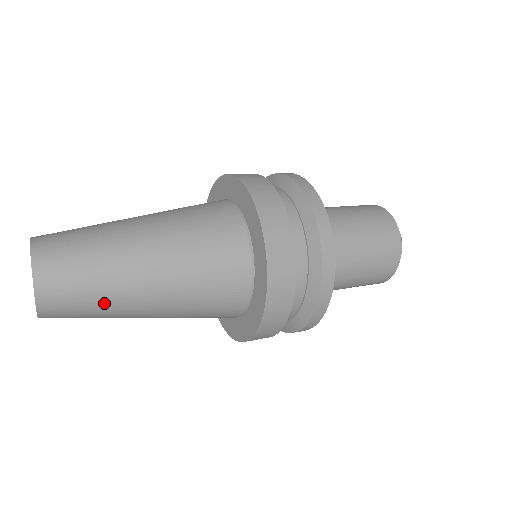
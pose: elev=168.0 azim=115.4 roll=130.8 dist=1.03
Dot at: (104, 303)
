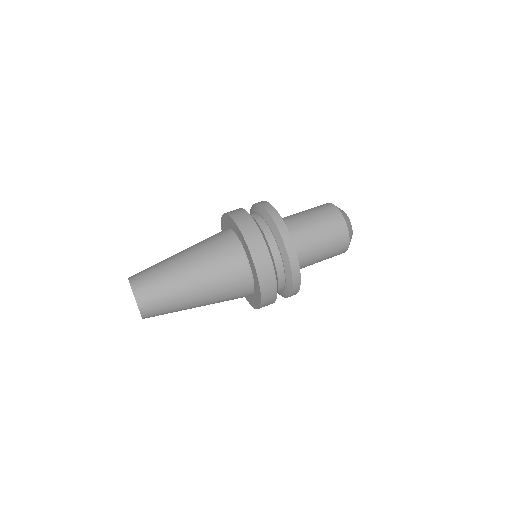
Dot at: occluded
